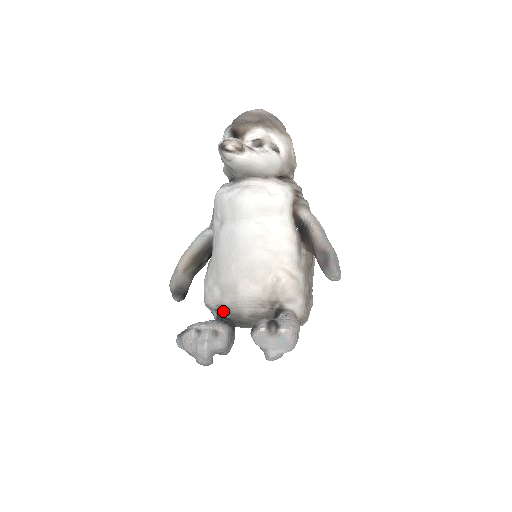
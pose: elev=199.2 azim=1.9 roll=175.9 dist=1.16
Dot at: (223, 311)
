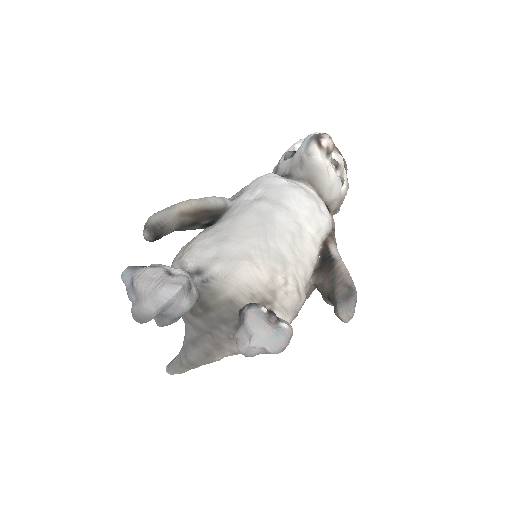
Dot at: (197, 278)
